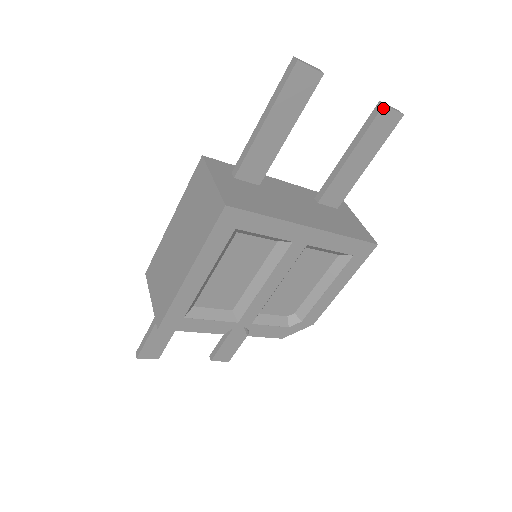
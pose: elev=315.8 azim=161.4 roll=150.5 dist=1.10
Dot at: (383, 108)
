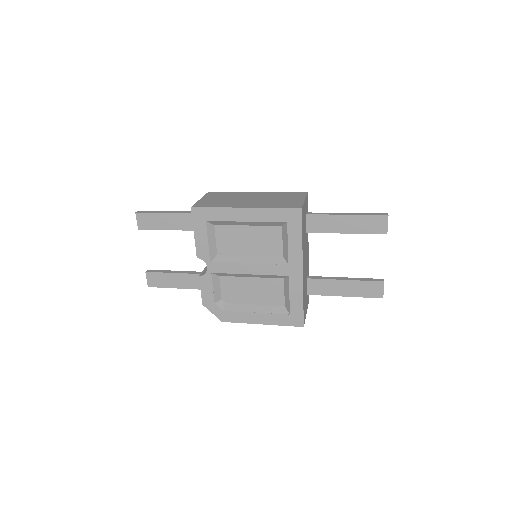
Dot at: (382, 282)
